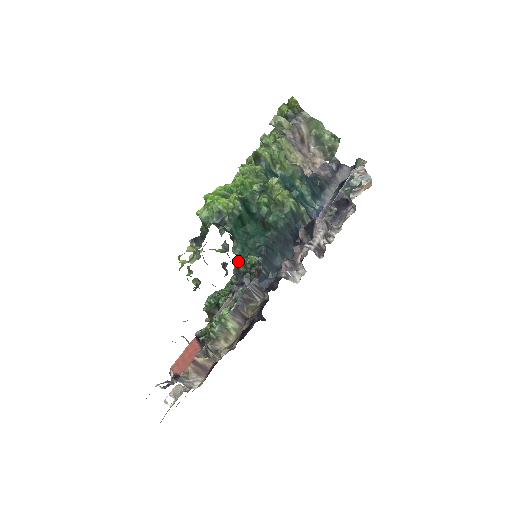
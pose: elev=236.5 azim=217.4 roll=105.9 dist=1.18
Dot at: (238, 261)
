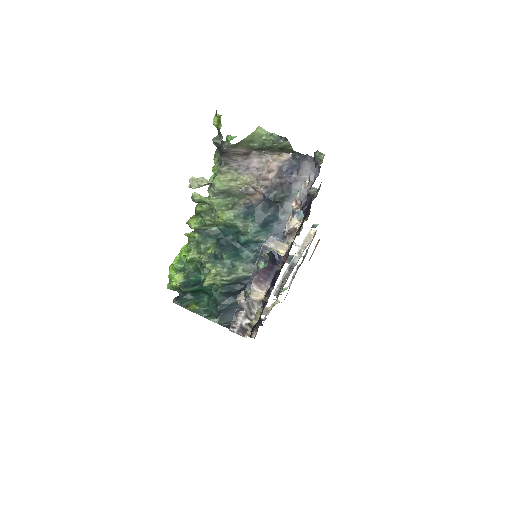
Dot at: occluded
